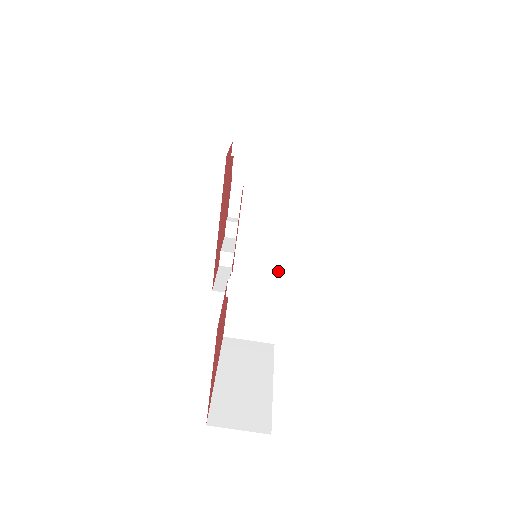
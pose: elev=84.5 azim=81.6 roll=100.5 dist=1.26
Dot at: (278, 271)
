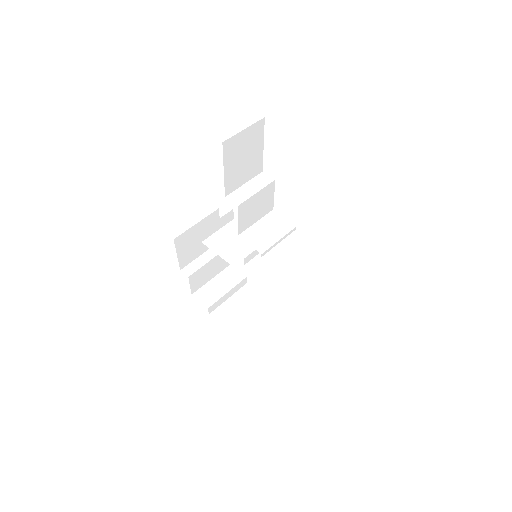
Dot at: occluded
